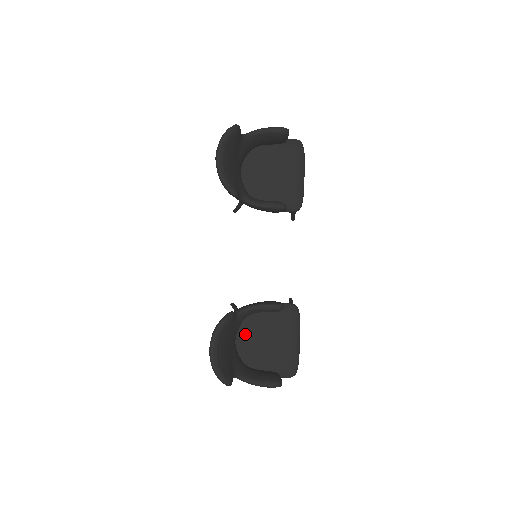
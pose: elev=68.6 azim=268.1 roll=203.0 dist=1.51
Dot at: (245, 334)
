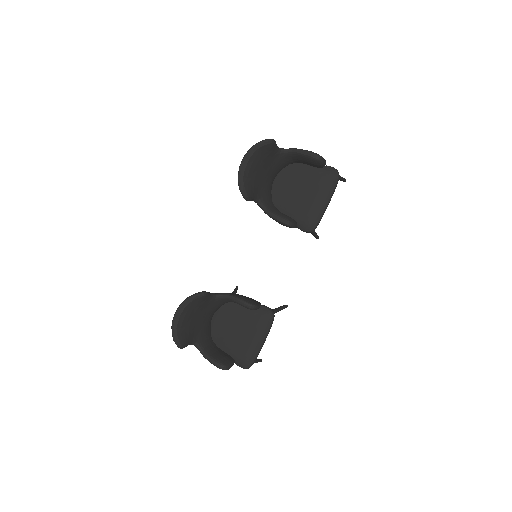
Dot at: (222, 316)
